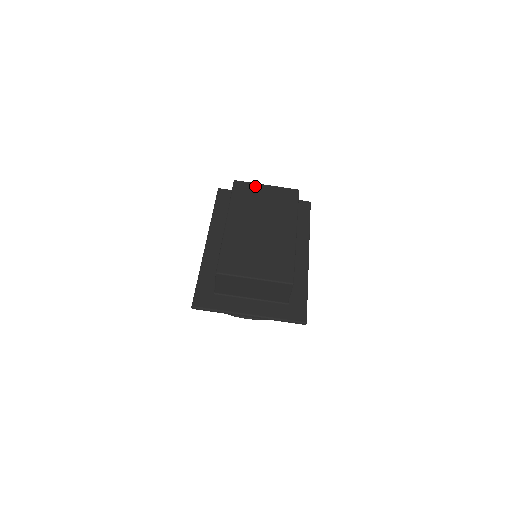
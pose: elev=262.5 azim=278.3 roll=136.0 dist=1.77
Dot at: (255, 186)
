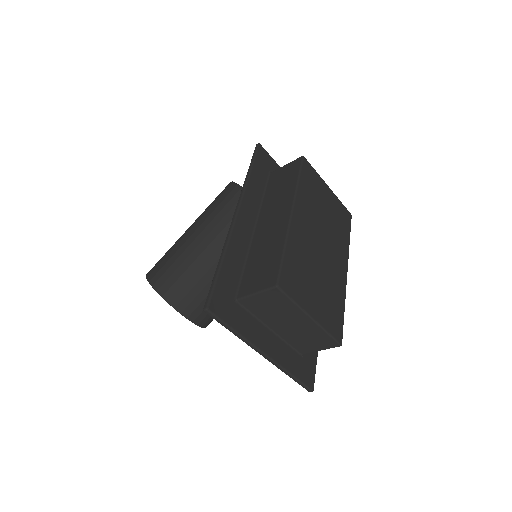
Dot at: (320, 180)
